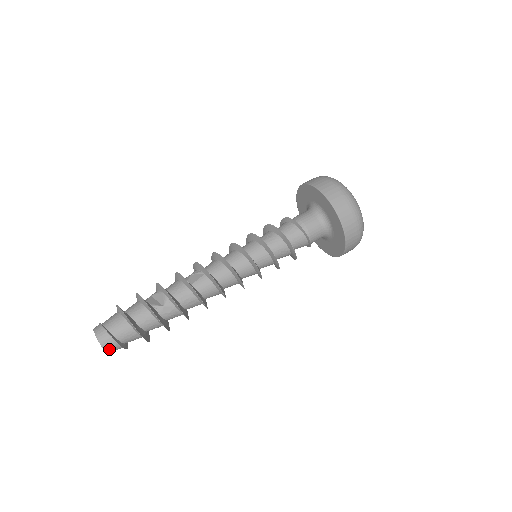
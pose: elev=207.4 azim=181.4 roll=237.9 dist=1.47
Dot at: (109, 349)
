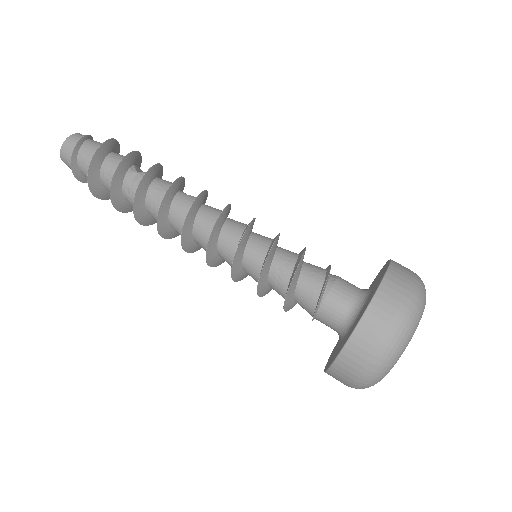
Dot at: (65, 149)
